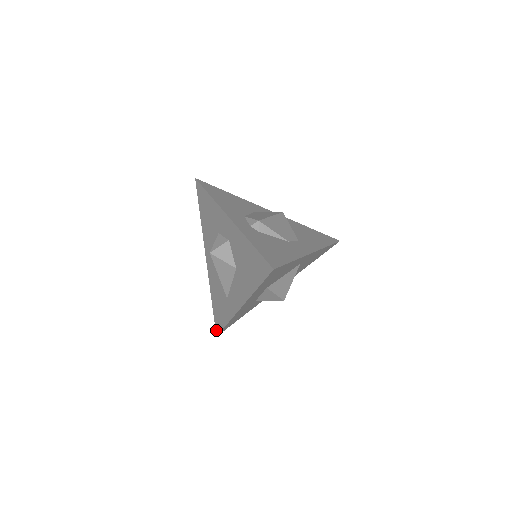
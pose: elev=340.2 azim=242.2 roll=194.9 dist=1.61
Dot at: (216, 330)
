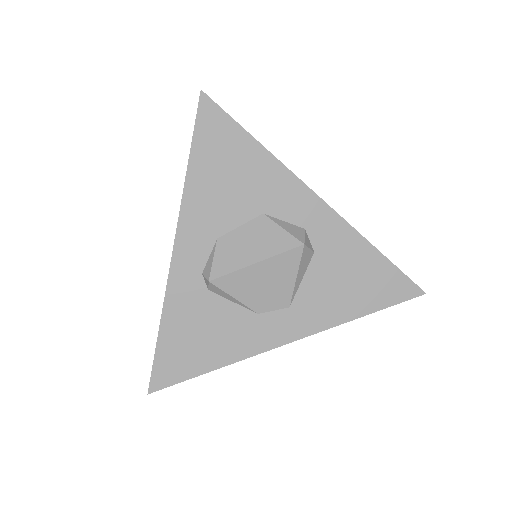
Dot at: occluded
